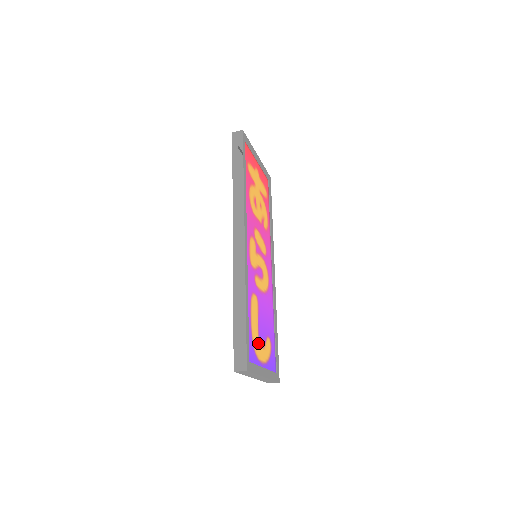
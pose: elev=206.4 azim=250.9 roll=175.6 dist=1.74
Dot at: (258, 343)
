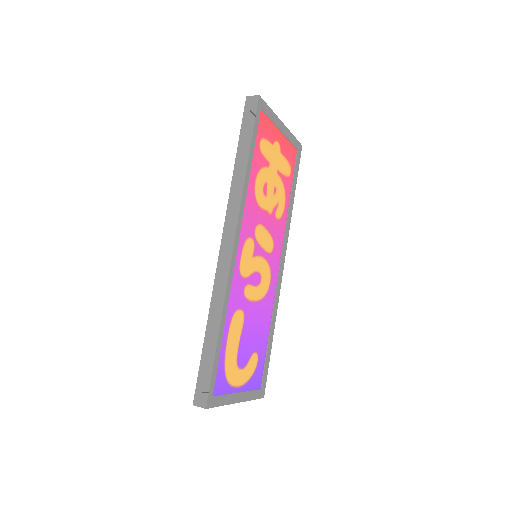
Dot at: (235, 366)
